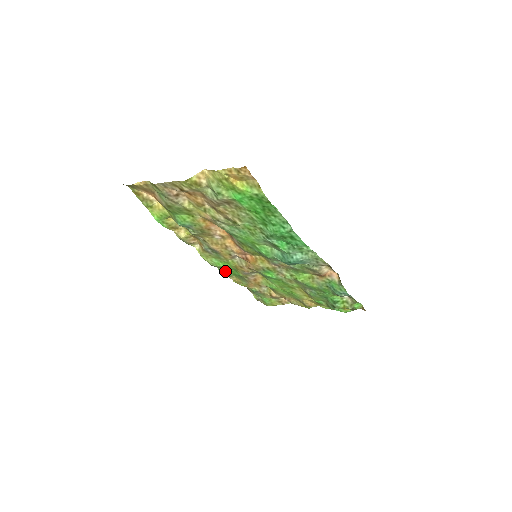
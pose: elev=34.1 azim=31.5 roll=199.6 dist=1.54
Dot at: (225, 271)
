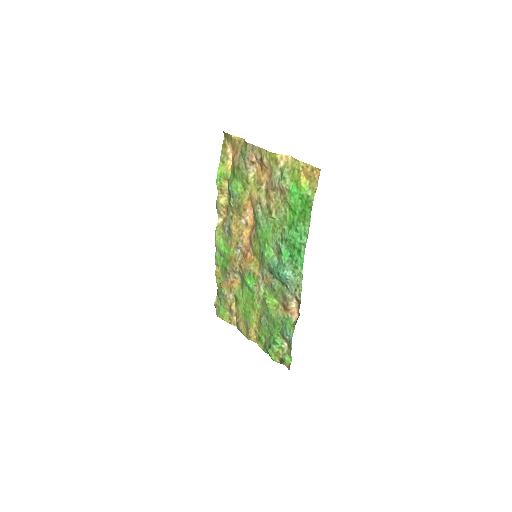
Dot at: (219, 257)
